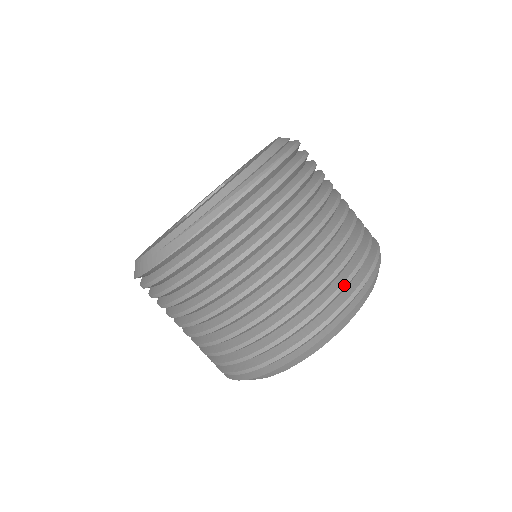
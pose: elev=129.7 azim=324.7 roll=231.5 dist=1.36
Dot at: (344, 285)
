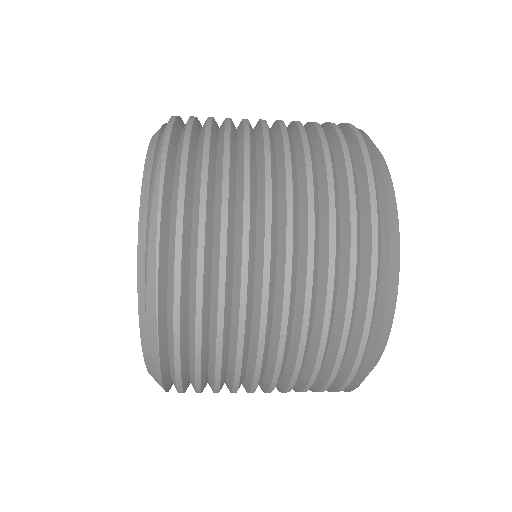
Dot at: (348, 160)
